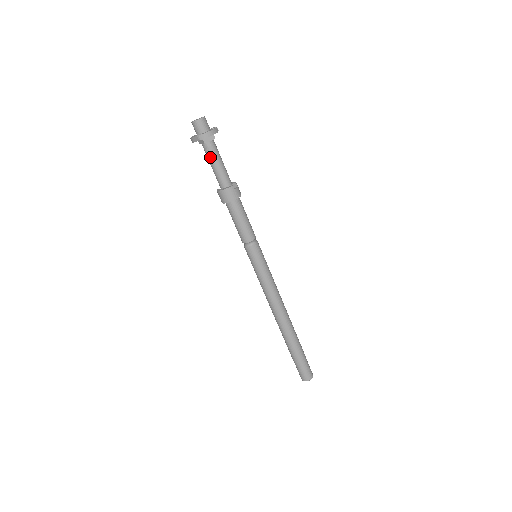
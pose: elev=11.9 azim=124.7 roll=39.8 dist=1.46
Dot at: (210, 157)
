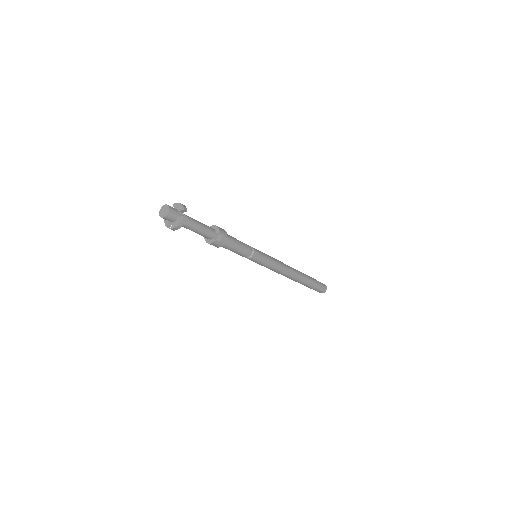
Dot at: occluded
